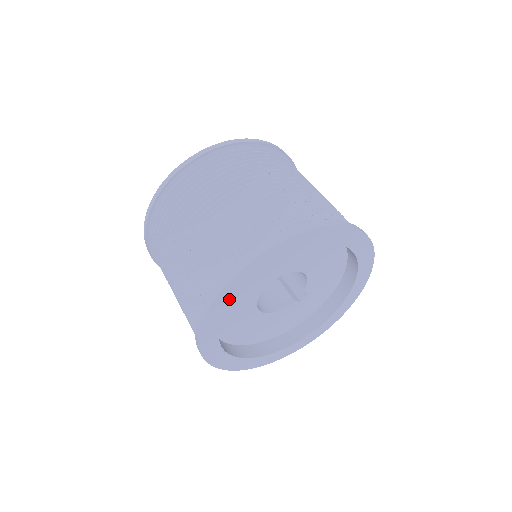
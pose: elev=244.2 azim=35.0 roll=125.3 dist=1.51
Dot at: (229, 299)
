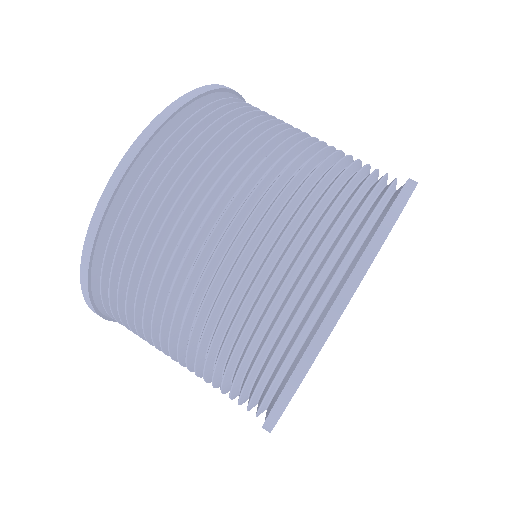
Dot at: occluded
